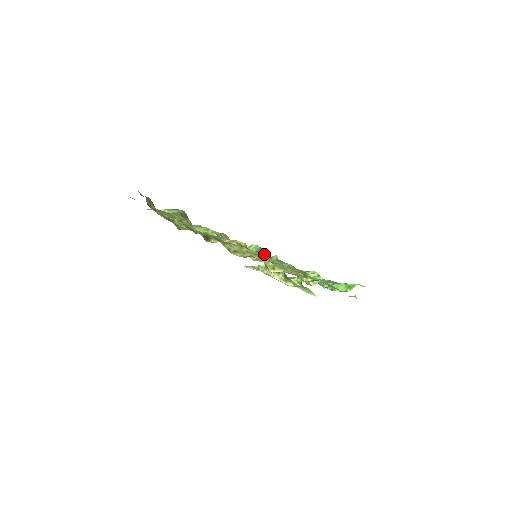
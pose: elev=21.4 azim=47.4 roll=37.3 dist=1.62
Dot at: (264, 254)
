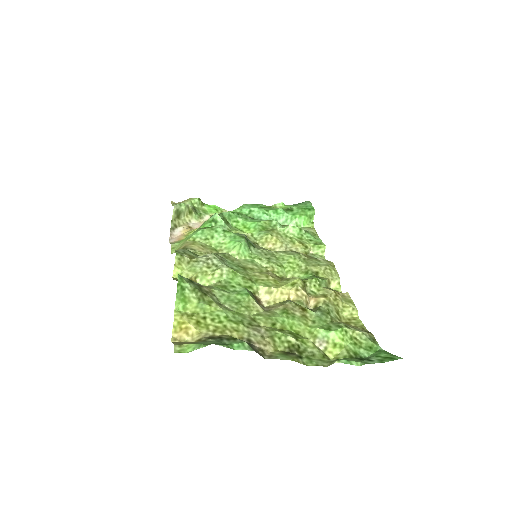
Dot at: (250, 243)
